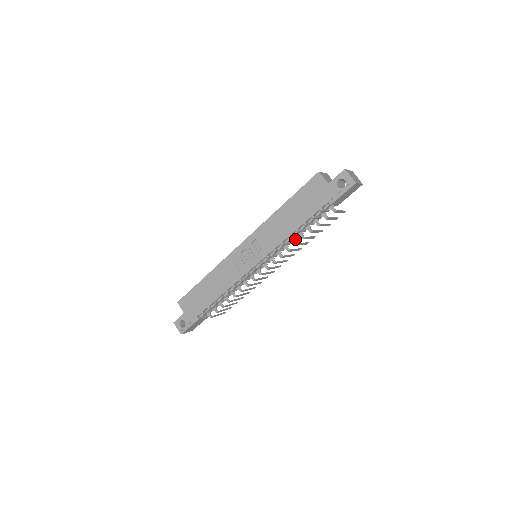
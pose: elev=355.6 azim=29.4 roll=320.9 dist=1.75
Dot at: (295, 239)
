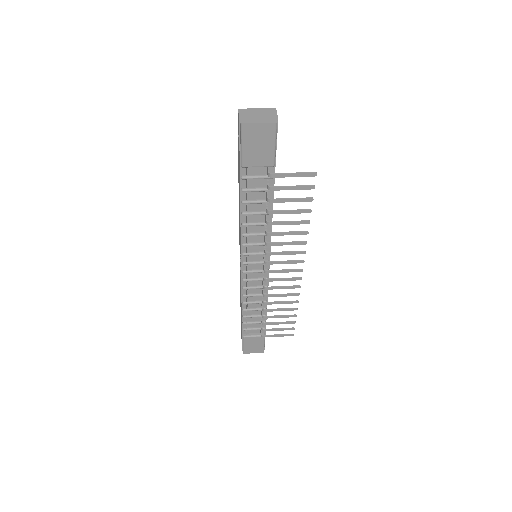
Dot at: (265, 227)
